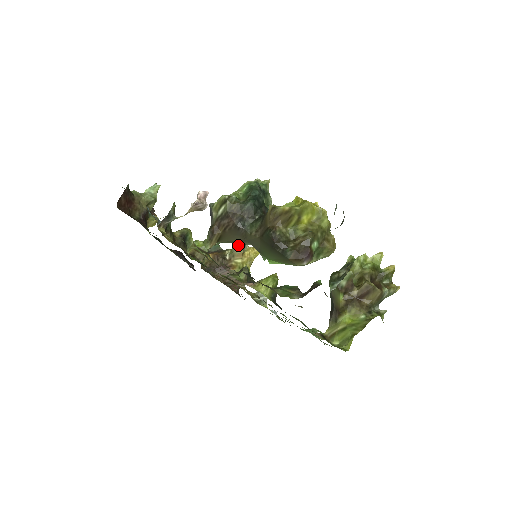
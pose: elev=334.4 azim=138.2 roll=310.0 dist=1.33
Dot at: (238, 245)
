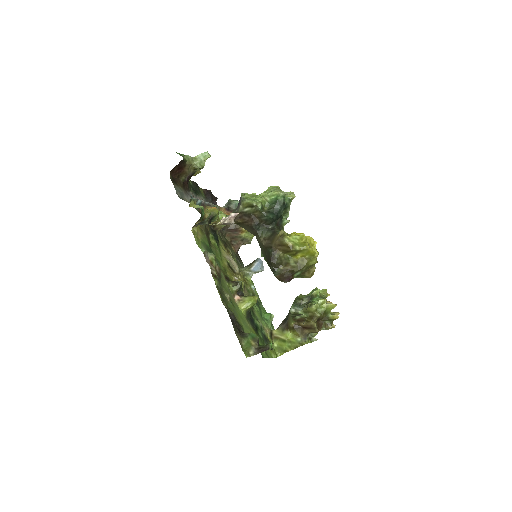
Dot at: occluded
